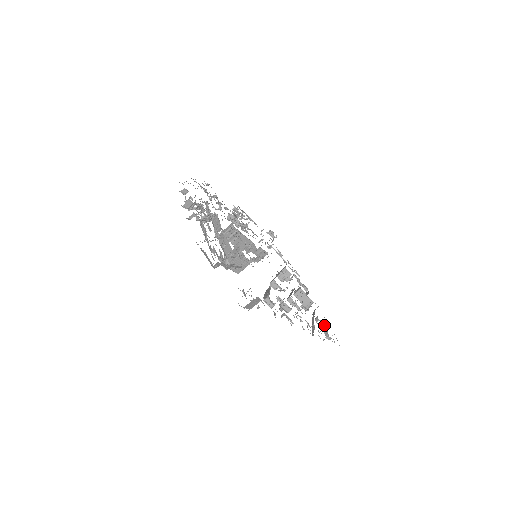
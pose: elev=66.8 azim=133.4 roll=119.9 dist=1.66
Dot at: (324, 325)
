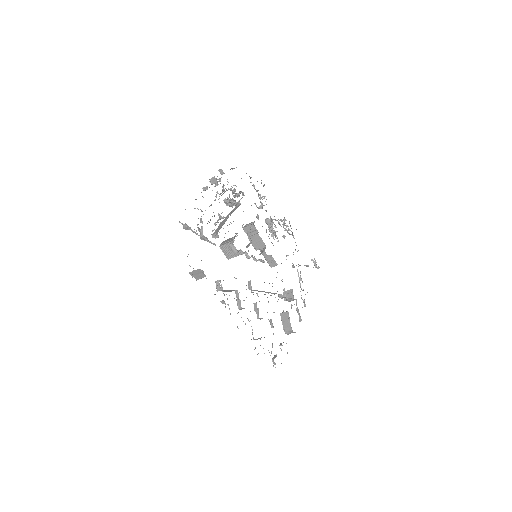
Dot at: occluded
